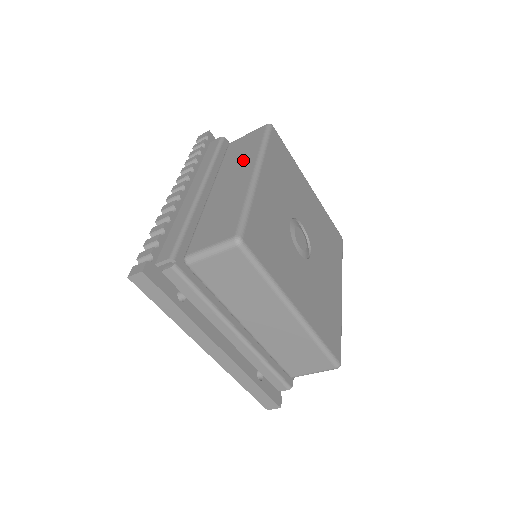
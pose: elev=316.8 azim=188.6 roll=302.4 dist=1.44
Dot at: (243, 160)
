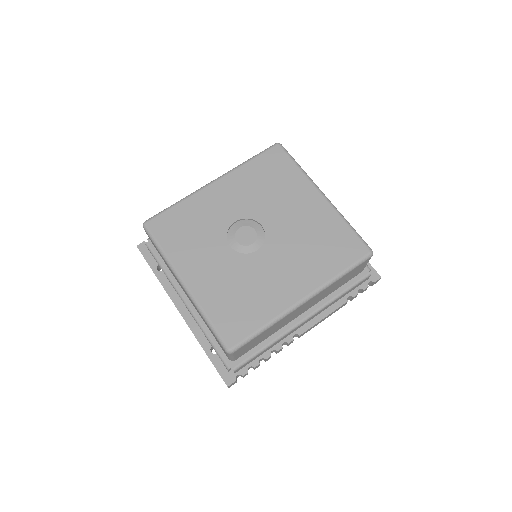
Dot at: occluded
